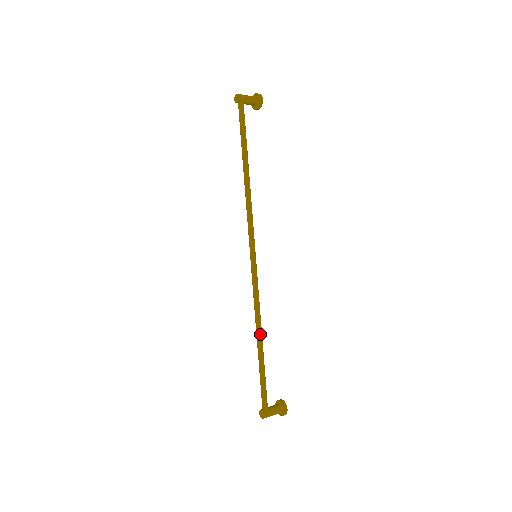
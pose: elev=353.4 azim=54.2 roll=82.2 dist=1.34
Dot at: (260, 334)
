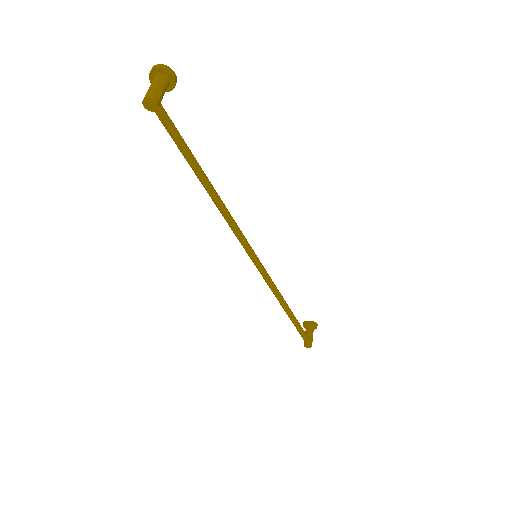
Dot at: (287, 307)
